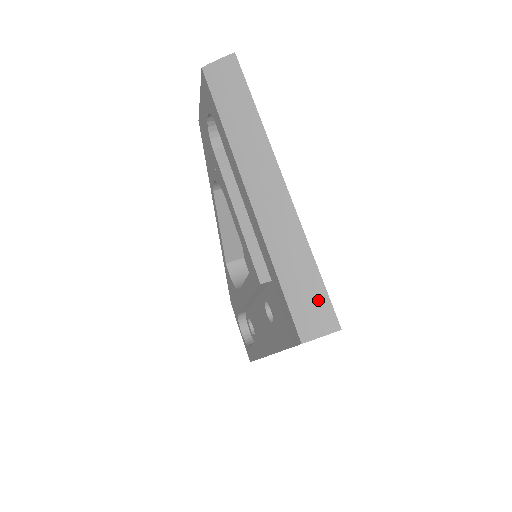
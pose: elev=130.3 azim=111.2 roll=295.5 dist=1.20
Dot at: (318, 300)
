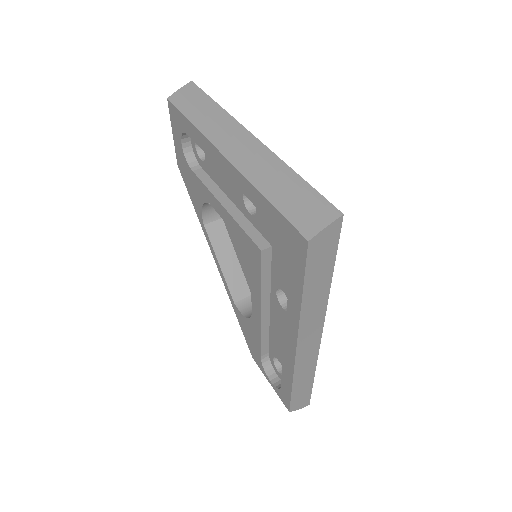
Dot at: (312, 201)
